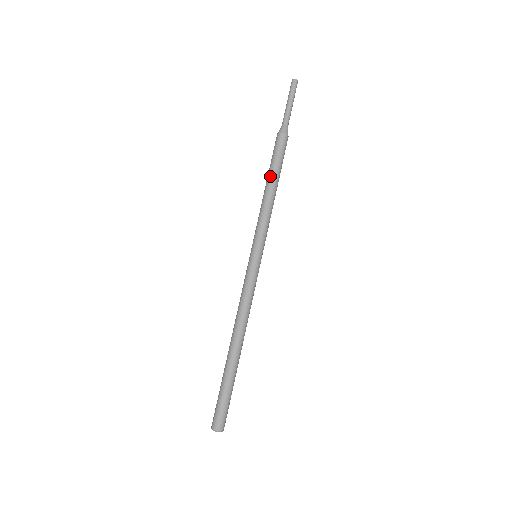
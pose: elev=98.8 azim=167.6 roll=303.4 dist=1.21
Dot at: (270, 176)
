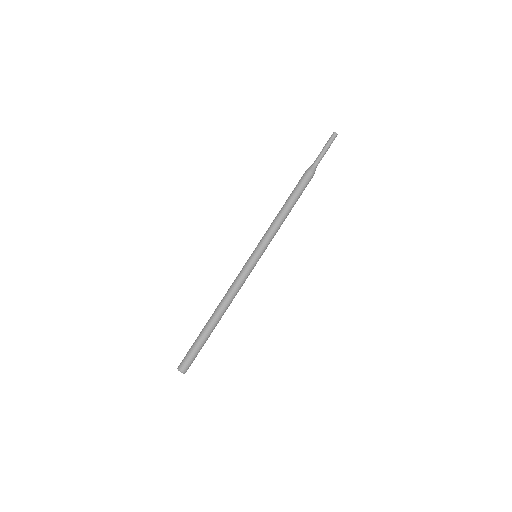
Dot at: (291, 201)
